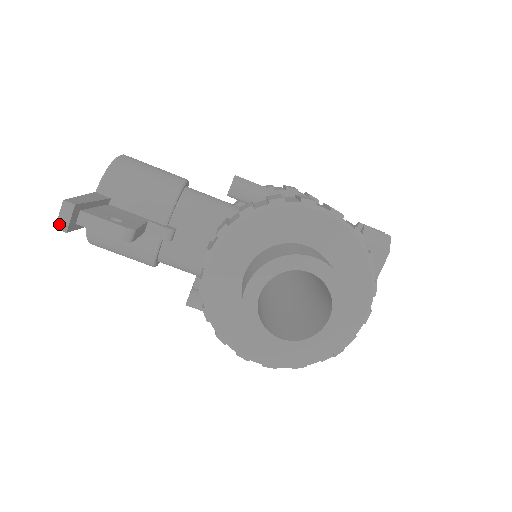
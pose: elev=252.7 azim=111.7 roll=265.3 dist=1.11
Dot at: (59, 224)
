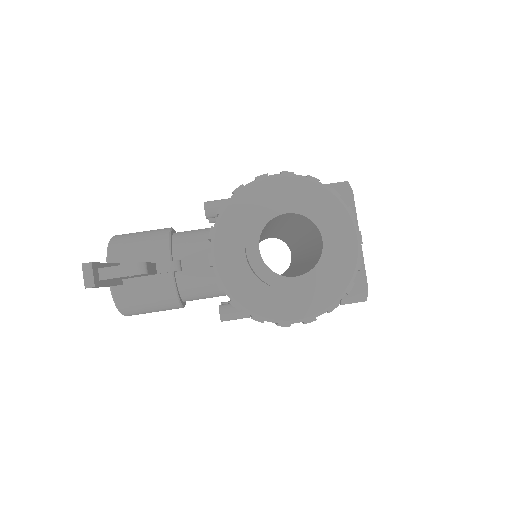
Dot at: (86, 283)
